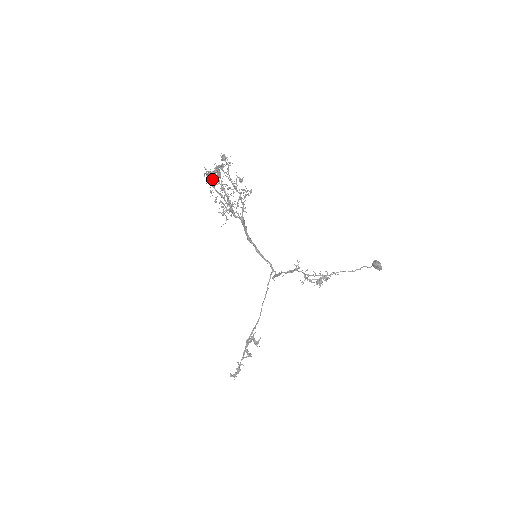
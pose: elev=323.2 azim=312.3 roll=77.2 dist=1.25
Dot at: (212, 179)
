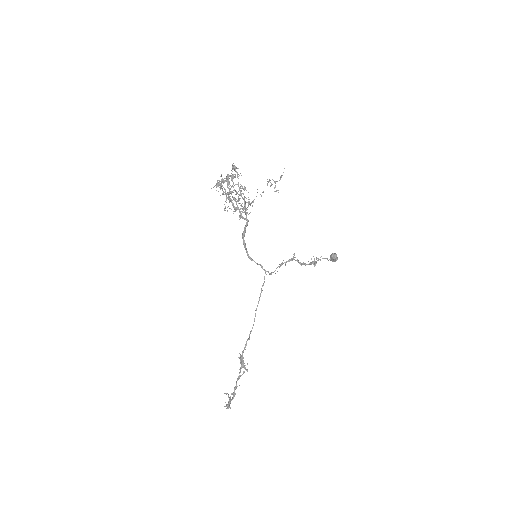
Dot at: (227, 184)
